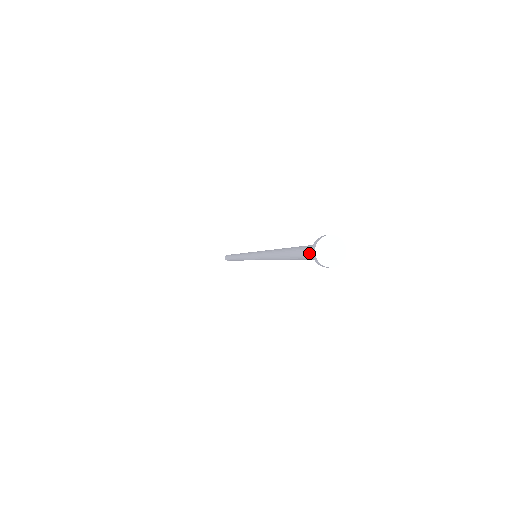
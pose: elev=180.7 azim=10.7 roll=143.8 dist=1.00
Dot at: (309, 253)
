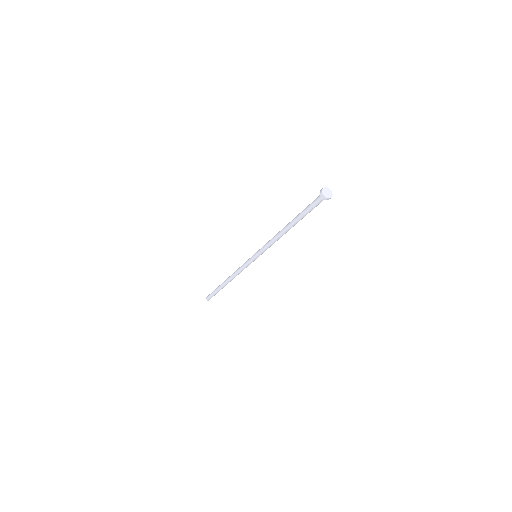
Dot at: (315, 201)
